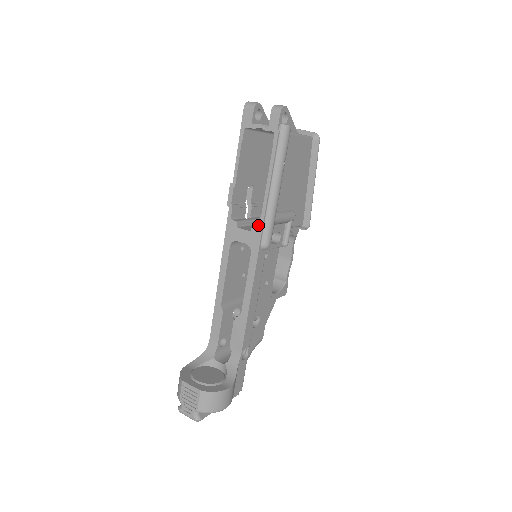
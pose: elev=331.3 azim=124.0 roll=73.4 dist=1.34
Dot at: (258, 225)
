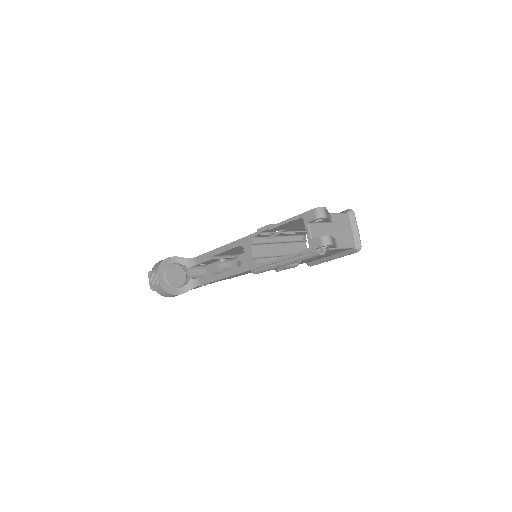
Dot at: (262, 259)
